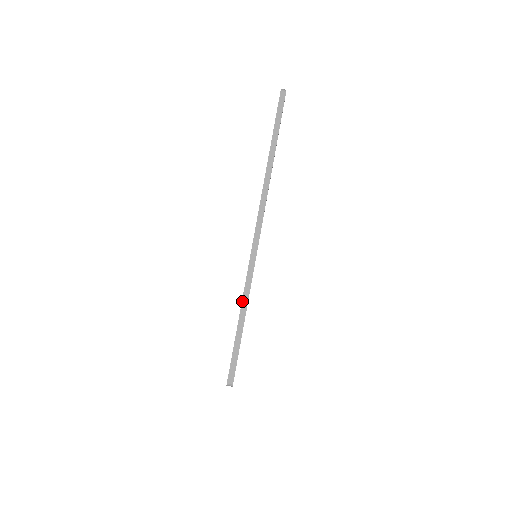
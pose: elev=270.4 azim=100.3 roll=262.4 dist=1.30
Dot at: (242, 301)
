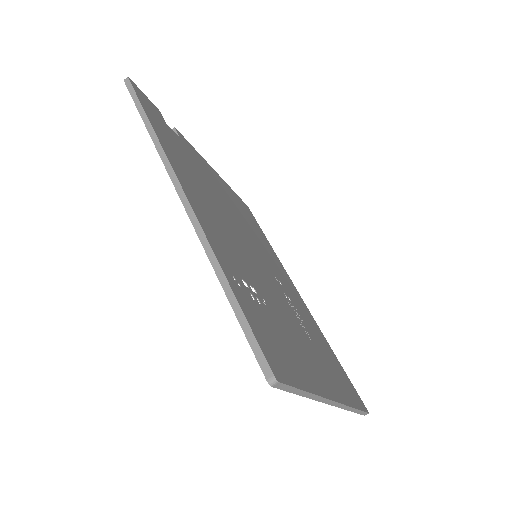
Dot at: occluded
